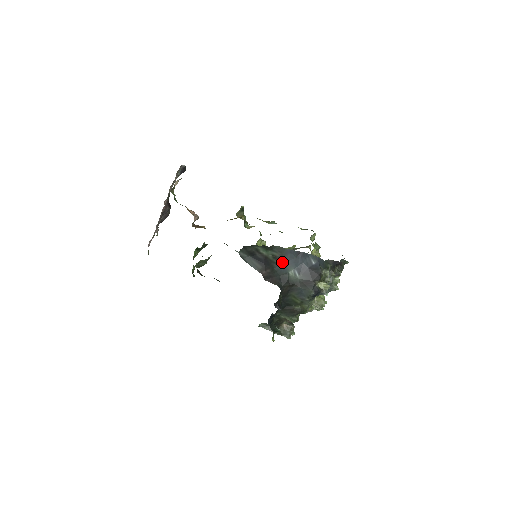
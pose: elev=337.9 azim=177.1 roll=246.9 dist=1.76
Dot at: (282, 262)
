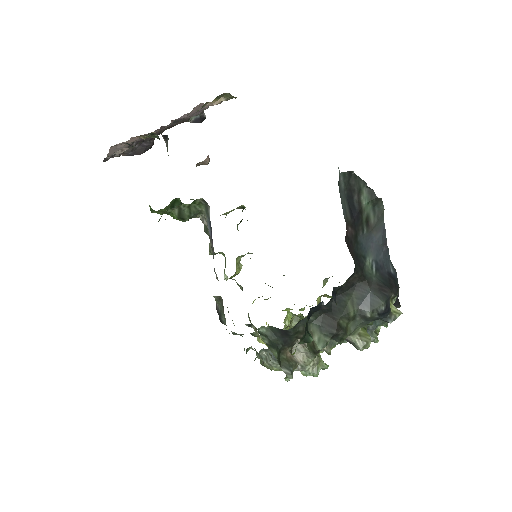
Dot at: (368, 237)
